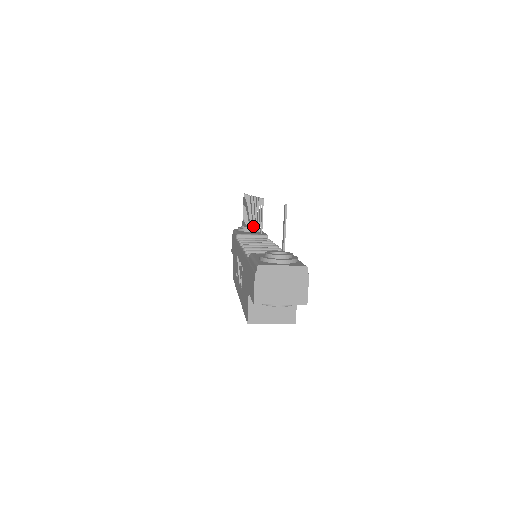
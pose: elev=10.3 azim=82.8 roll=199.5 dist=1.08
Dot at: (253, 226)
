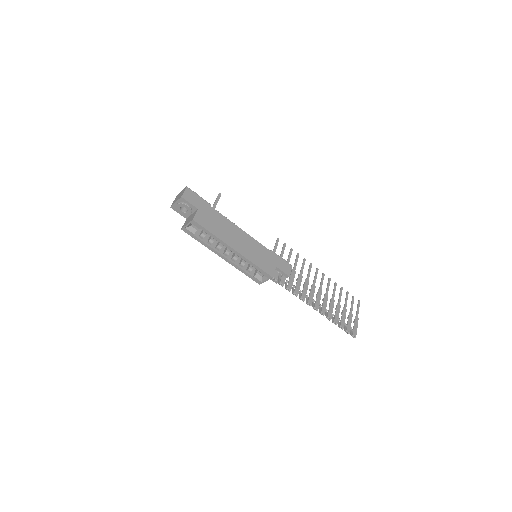
Dot at: occluded
